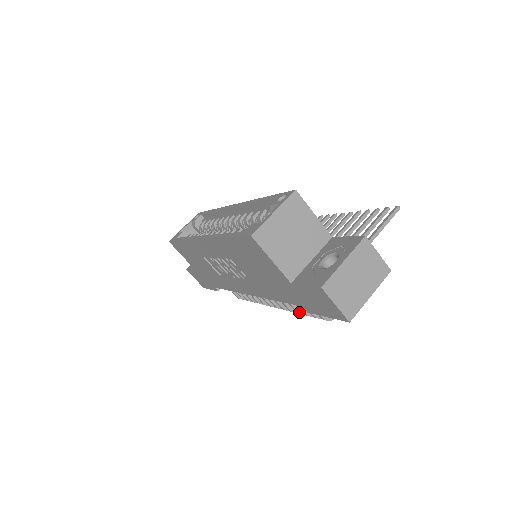
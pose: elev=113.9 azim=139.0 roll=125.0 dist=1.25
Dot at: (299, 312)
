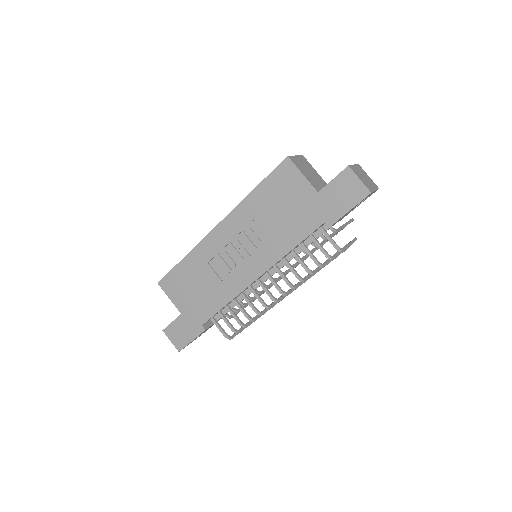
Dot at: (309, 270)
